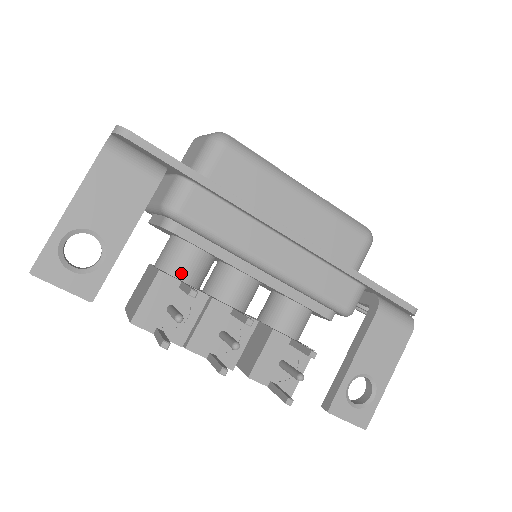
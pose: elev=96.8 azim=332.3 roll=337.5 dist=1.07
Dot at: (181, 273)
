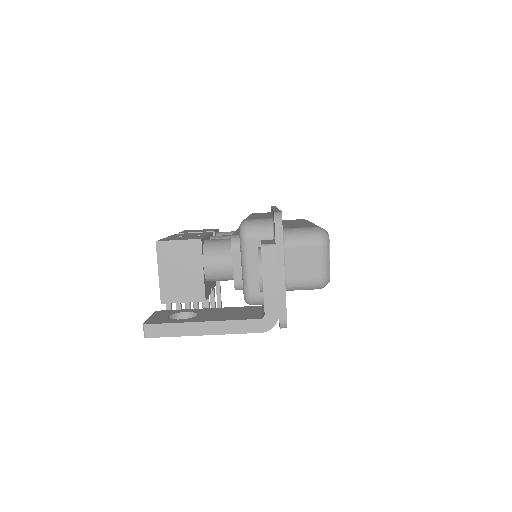
Dot at: occluded
